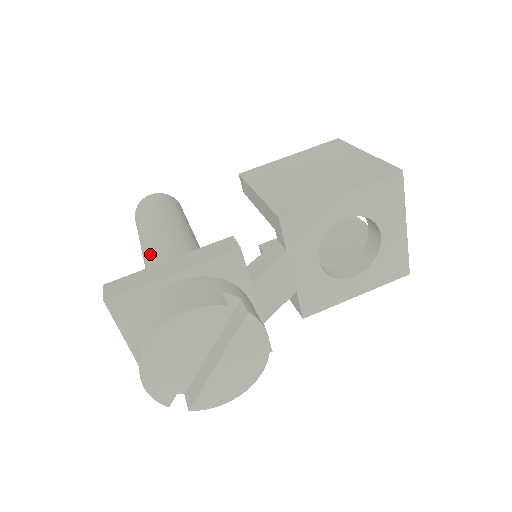
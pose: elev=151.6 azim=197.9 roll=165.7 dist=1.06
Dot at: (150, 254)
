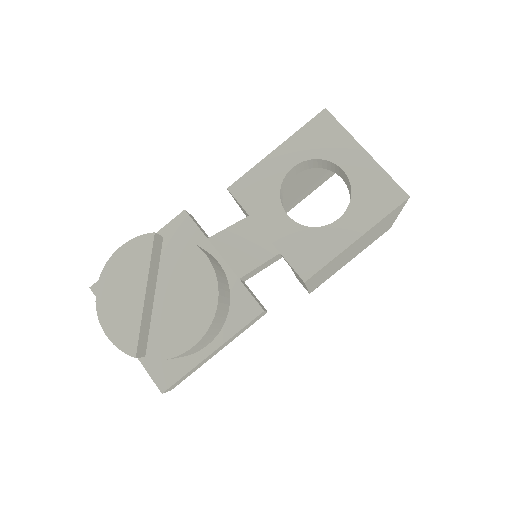
Dot at: occluded
